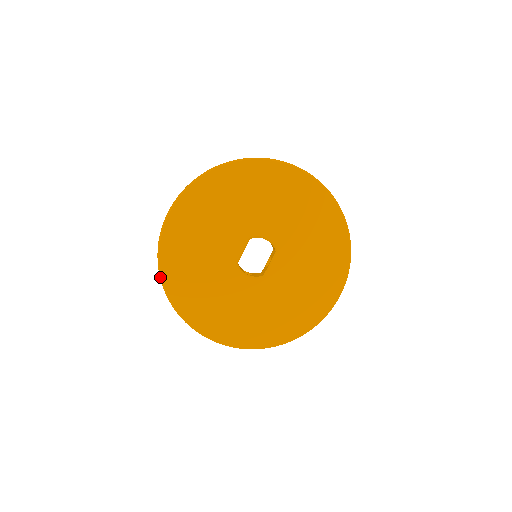
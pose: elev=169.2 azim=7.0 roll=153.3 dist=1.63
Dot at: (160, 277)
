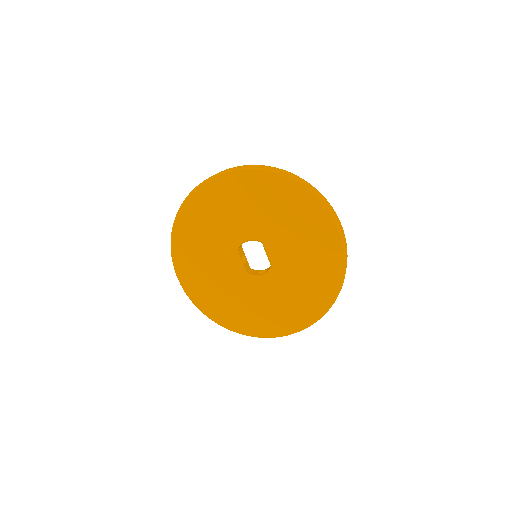
Dot at: occluded
